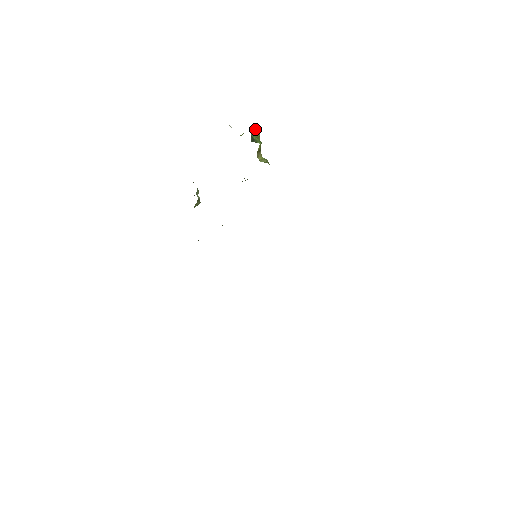
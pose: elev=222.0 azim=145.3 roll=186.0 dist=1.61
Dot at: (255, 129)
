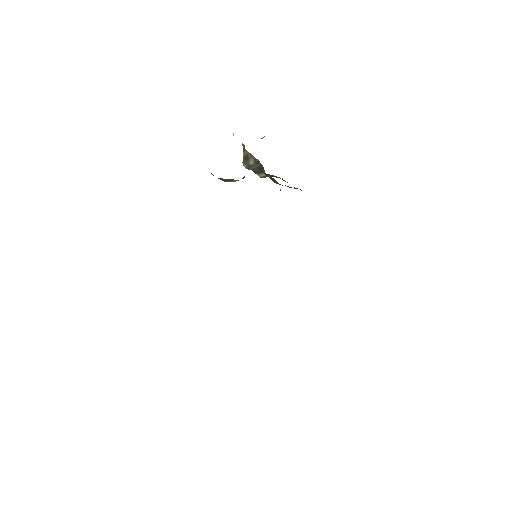
Dot at: occluded
